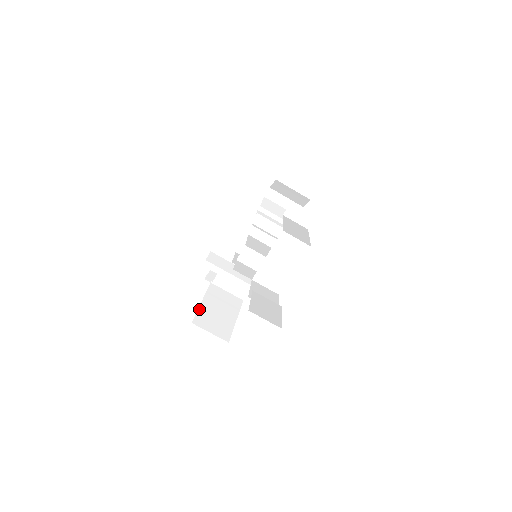
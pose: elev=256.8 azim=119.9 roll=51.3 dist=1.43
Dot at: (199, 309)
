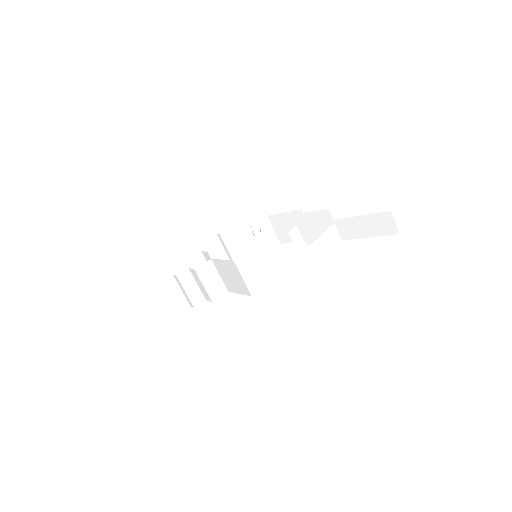
Dot at: occluded
